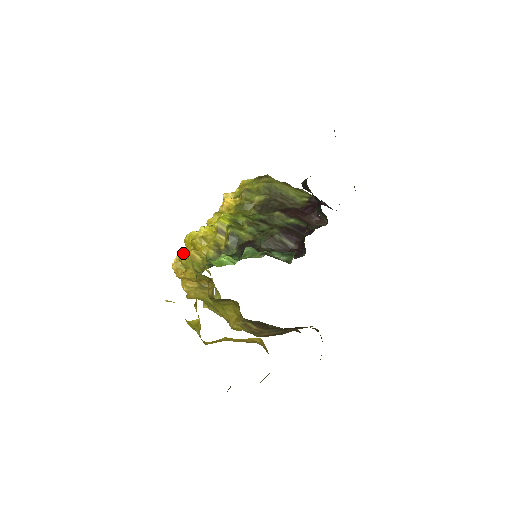
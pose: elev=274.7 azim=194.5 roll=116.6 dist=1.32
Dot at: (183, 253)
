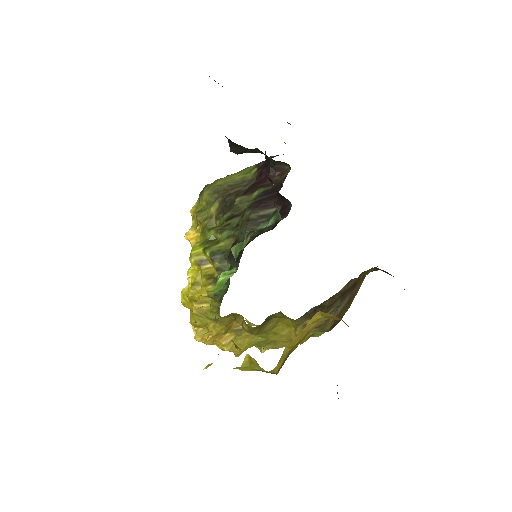
Dot at: (190, 316)
